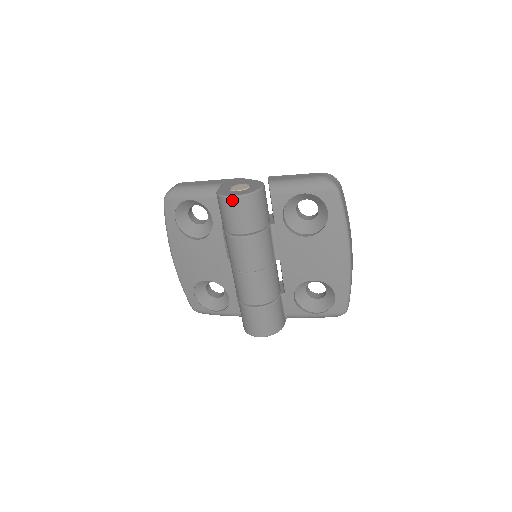
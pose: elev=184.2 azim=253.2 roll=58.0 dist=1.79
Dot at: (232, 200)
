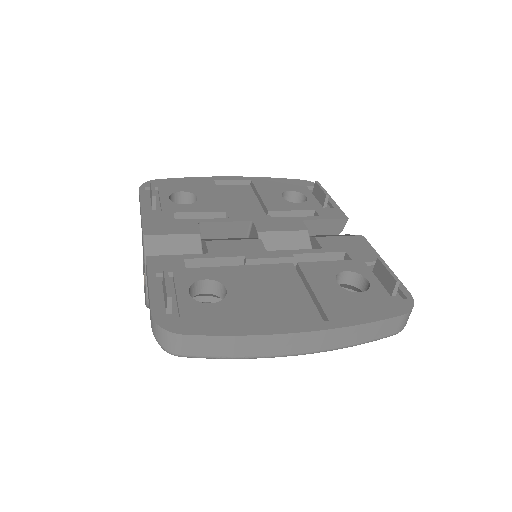
Dot at: occluded
